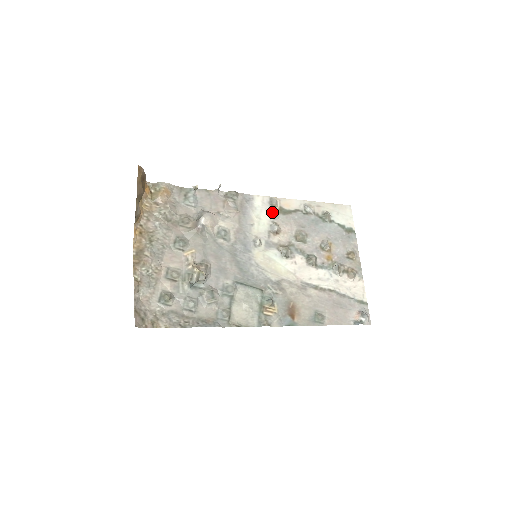
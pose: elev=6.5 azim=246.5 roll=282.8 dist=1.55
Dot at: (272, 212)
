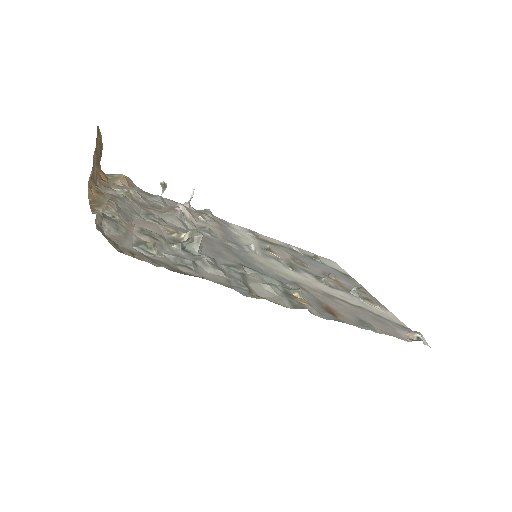
Dot at: (256, 238)
